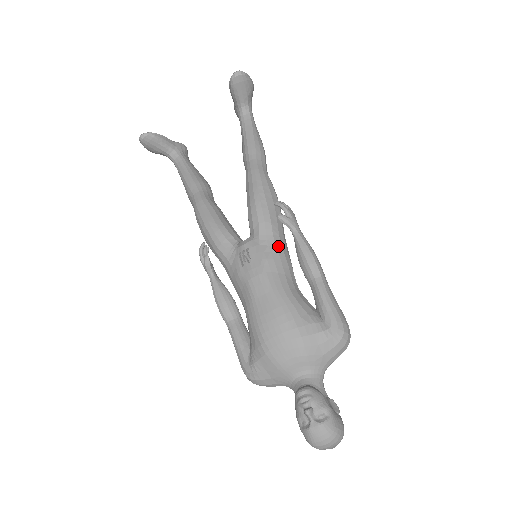
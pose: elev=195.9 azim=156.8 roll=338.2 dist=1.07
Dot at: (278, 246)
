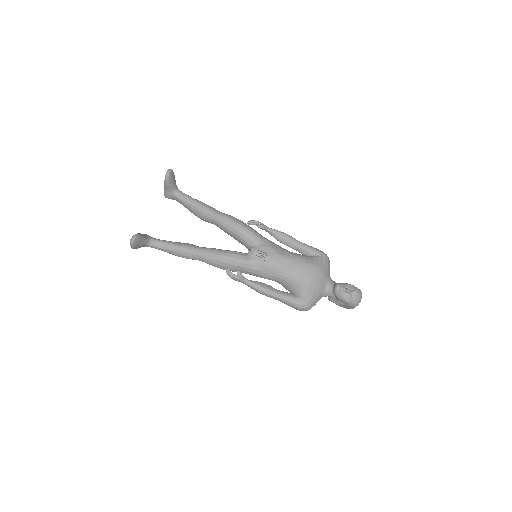
Dot at: (268, 241)
